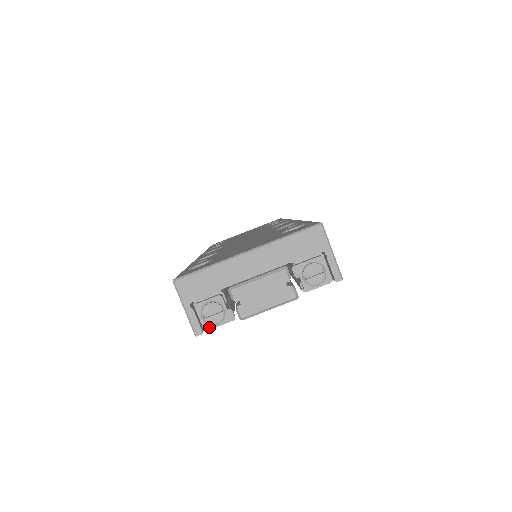
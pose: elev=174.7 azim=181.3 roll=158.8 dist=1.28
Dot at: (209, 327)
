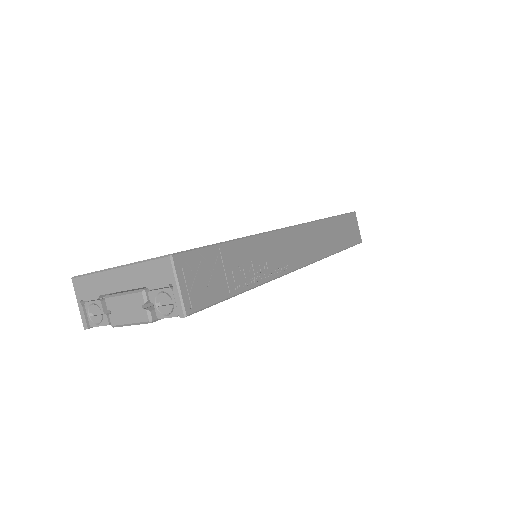
Dot at: (93, 325)
